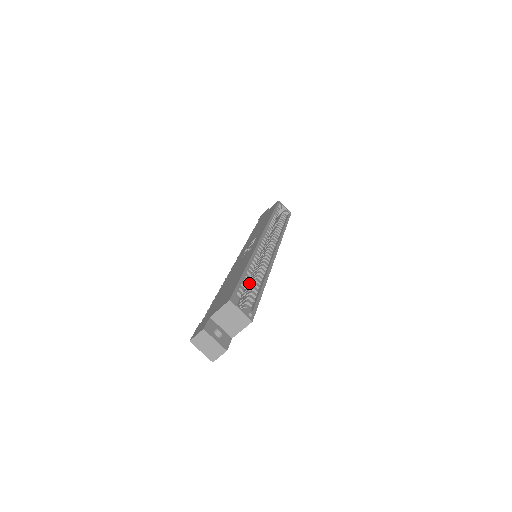
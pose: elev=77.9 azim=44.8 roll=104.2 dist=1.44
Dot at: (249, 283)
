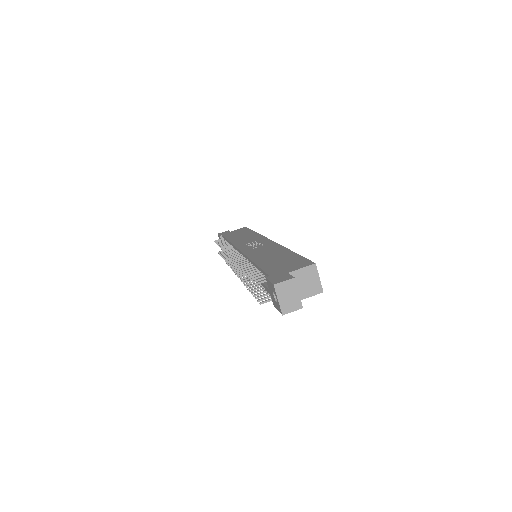
Dot at: occluded
